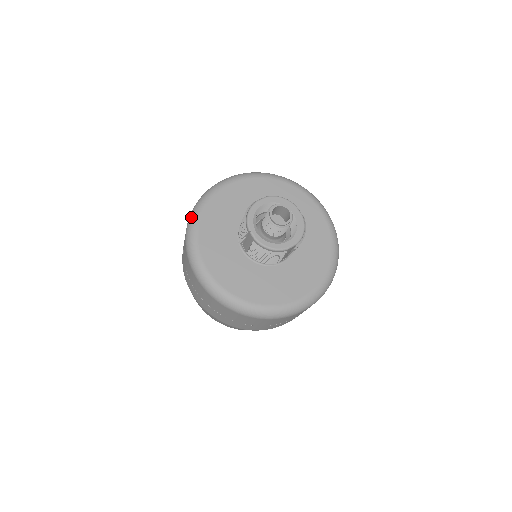
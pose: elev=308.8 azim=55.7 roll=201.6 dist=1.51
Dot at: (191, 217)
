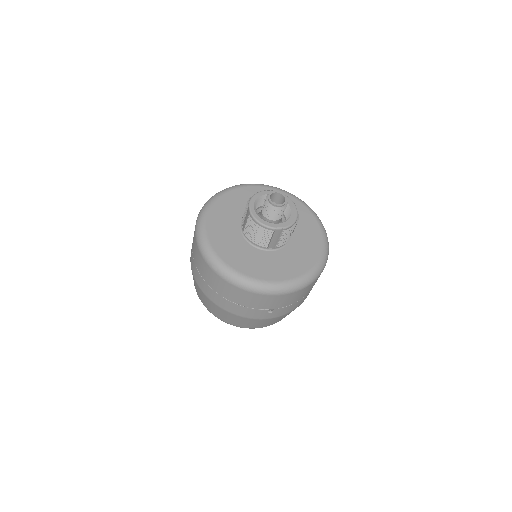
Dot at: (211, 197)
